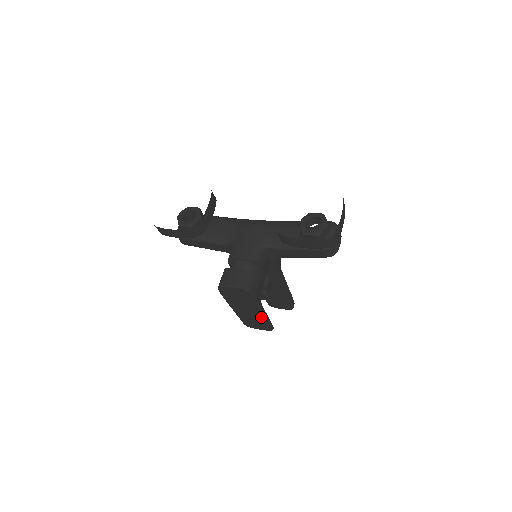
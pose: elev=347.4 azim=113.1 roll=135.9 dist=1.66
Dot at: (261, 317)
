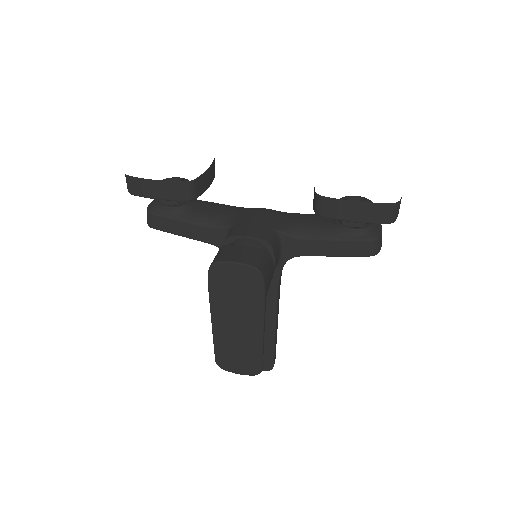
Dot at: (254, 340)
